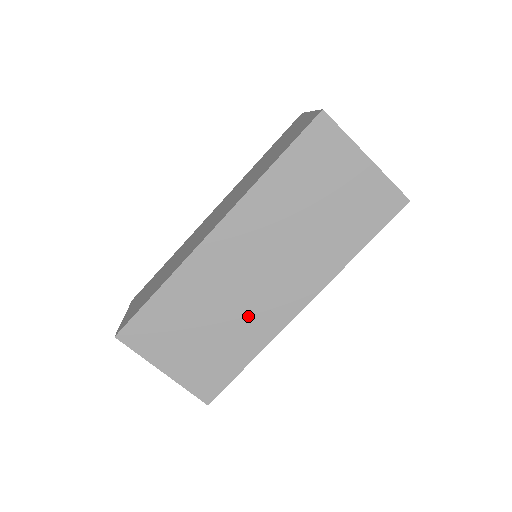
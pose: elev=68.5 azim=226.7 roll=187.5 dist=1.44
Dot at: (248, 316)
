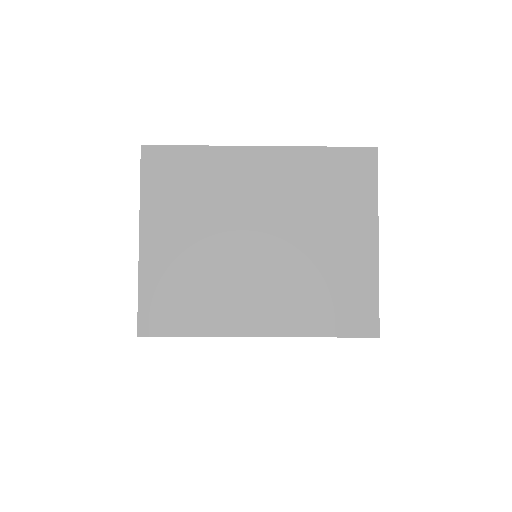
Dot at: occluded
